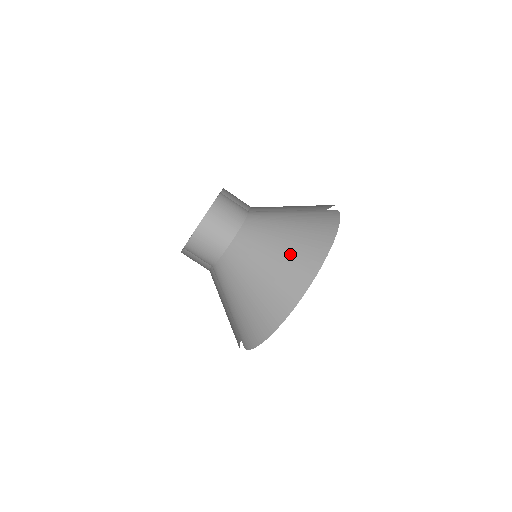
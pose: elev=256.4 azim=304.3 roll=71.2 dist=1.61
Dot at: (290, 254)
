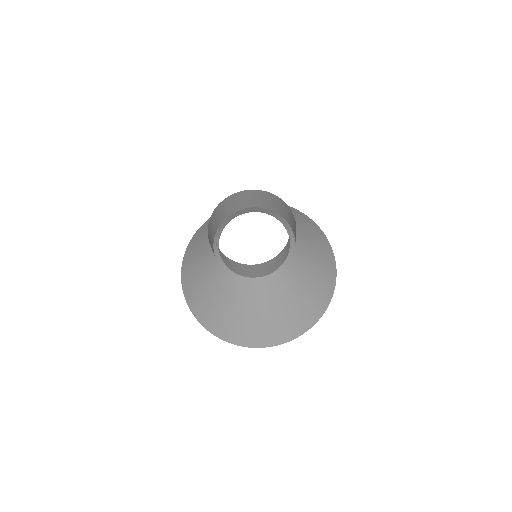
Dot at: (313, 295)
